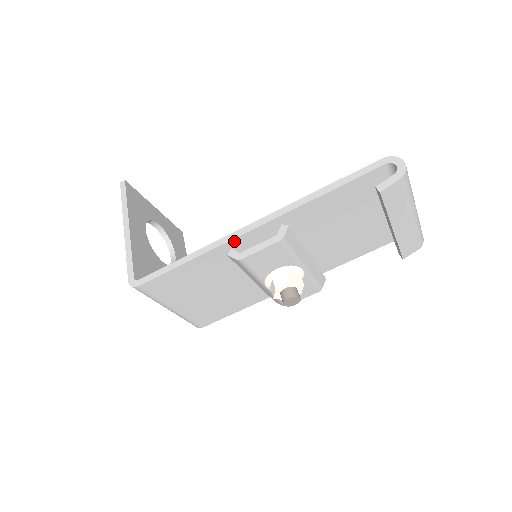
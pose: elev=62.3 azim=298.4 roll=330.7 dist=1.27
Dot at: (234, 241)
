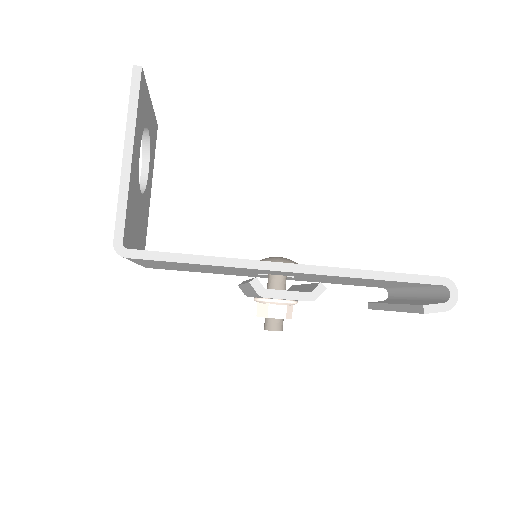
Dot at: (263, 270)
